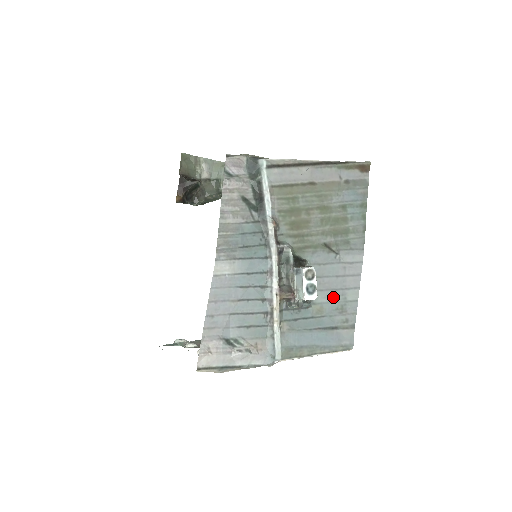
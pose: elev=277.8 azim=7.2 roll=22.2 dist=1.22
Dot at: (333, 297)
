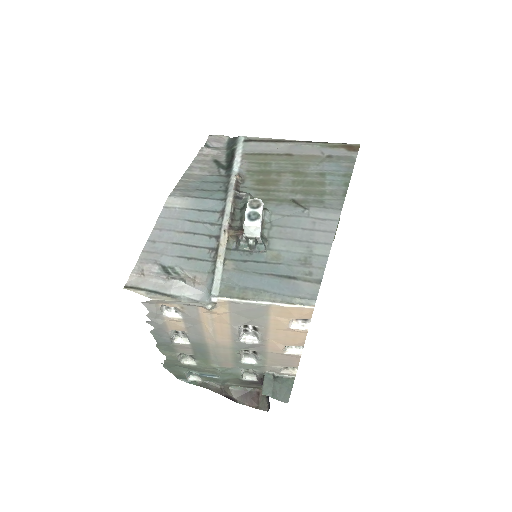
Dot at: (295, 247)
